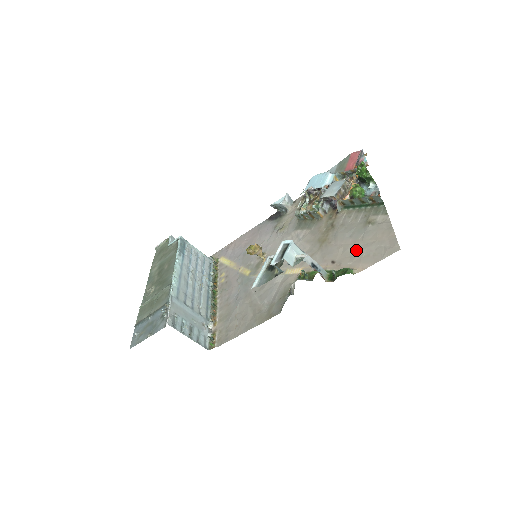
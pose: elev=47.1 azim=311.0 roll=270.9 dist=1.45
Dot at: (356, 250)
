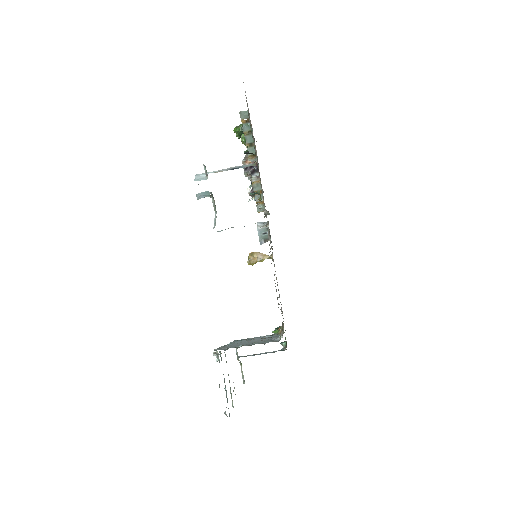
Dot at: occluded
